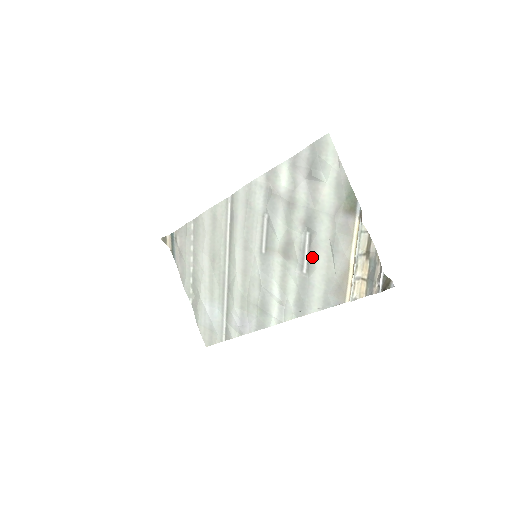
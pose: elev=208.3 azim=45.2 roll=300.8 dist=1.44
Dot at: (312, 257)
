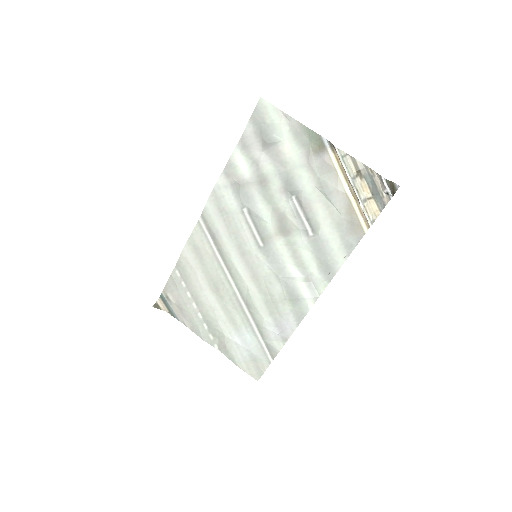
Dot at: (310, 216)
